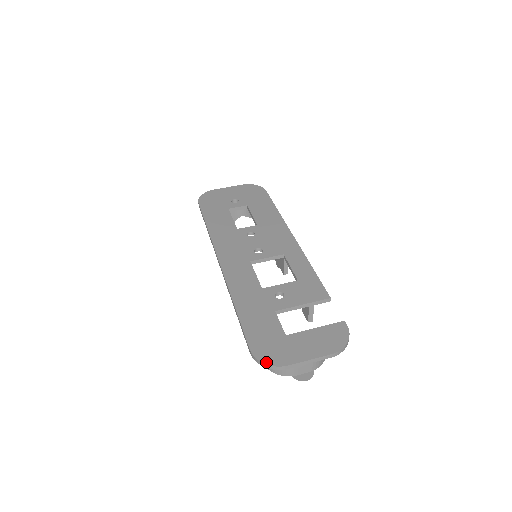
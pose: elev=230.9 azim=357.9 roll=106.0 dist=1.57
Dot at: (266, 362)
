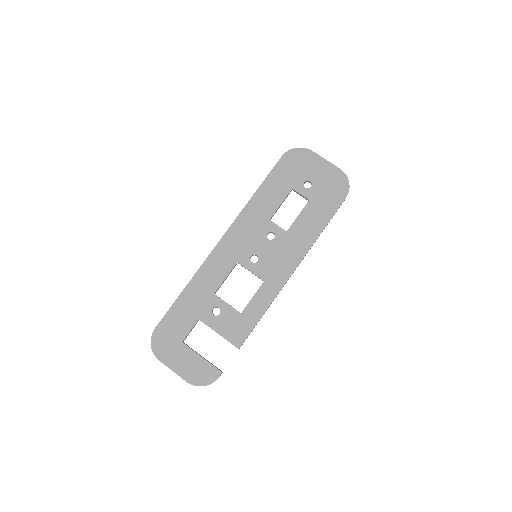
Dot at: (152, 345)
